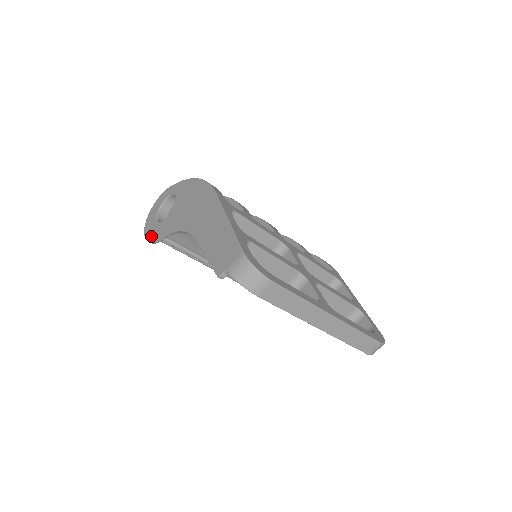
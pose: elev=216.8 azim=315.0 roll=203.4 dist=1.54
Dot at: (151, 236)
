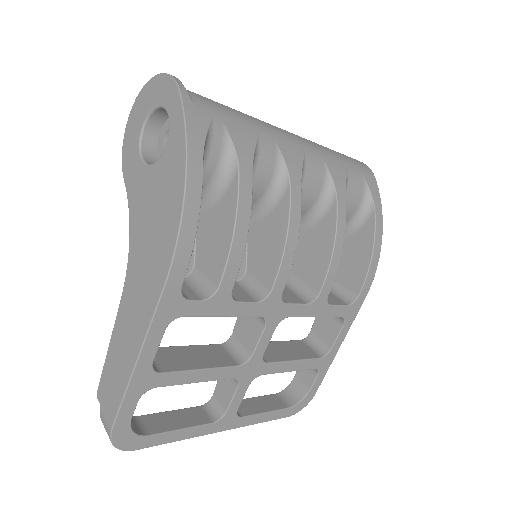
Dot at: (125, 149)
